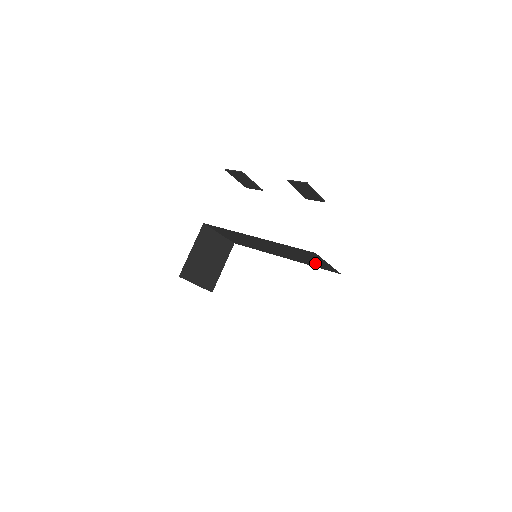
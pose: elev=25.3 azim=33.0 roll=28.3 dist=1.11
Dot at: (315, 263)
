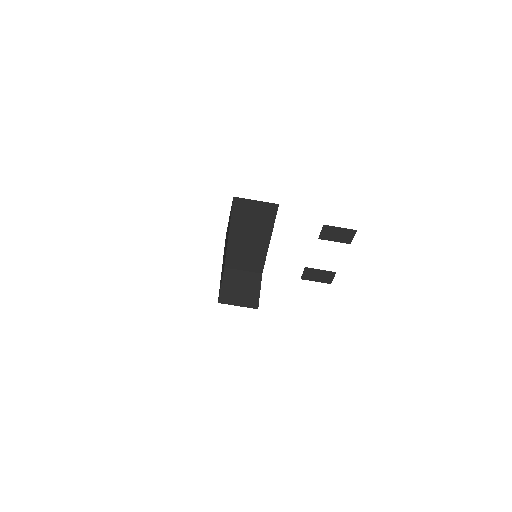
Dot at: (264, 215)
